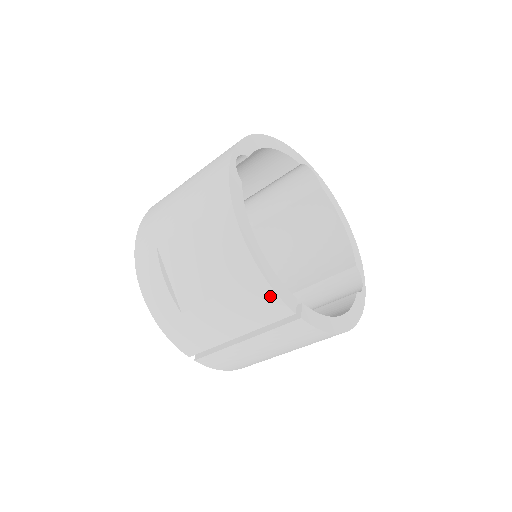
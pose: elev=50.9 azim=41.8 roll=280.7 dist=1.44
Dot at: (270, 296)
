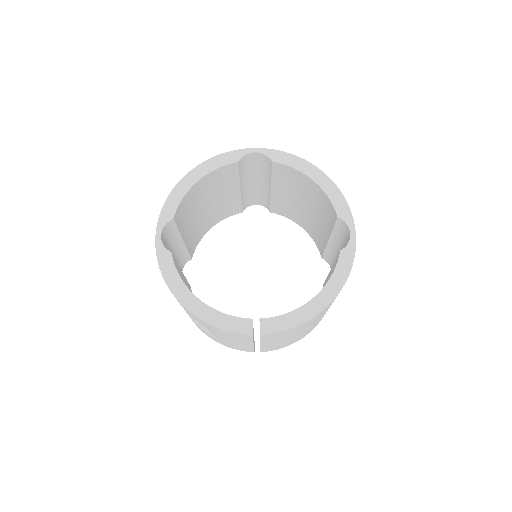
Dot at: (227, 332)
